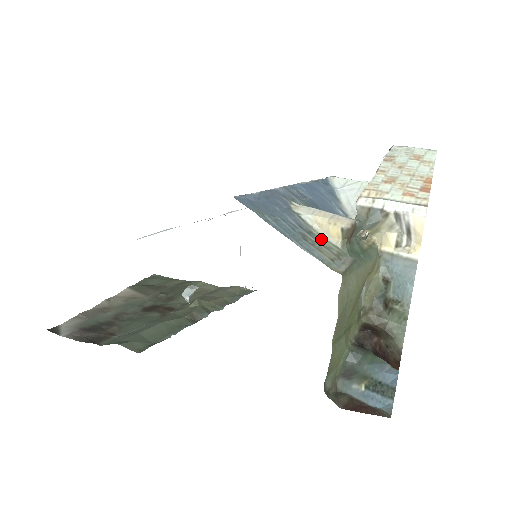
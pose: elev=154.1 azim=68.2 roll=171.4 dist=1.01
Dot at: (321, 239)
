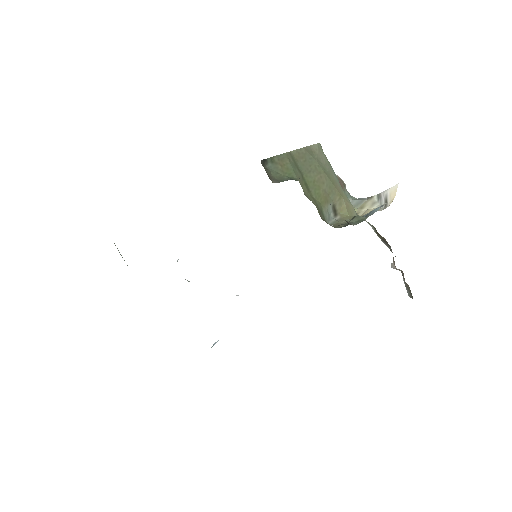
Dot at: occluded
